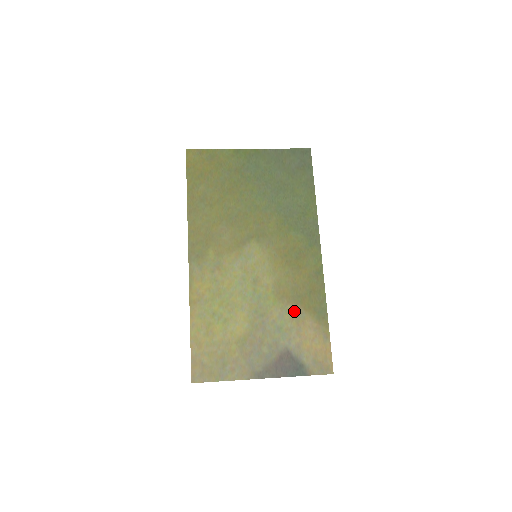
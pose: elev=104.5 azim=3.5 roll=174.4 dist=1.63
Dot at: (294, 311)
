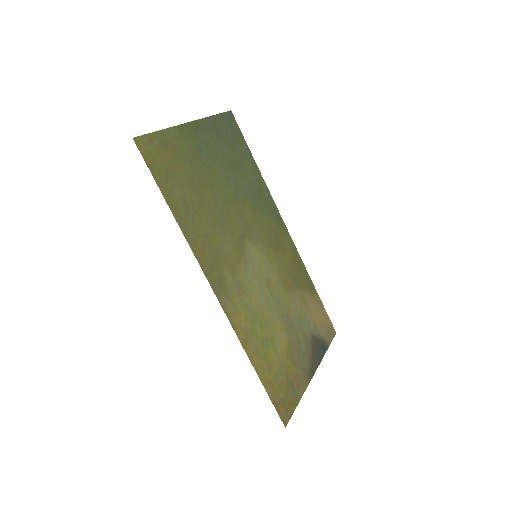
Dot at: (299, 296)
